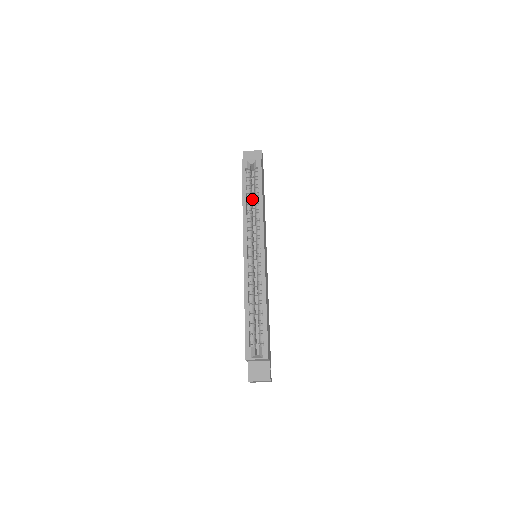
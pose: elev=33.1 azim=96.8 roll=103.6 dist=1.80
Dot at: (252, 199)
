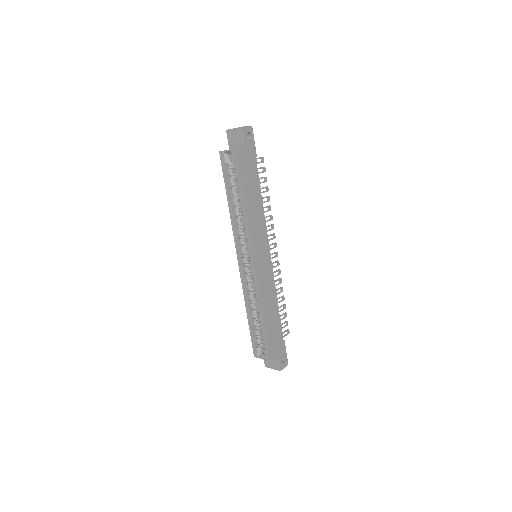
Dot at: occluded
